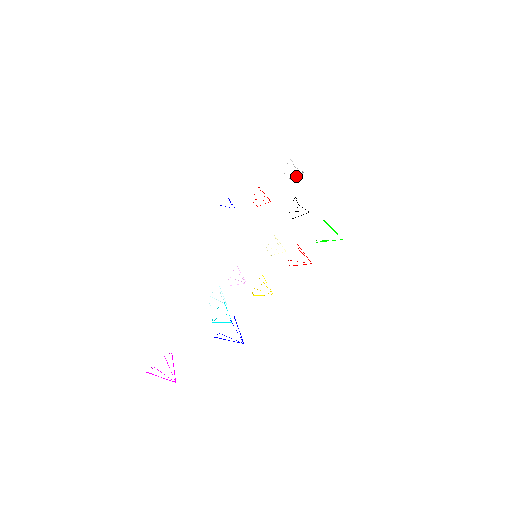
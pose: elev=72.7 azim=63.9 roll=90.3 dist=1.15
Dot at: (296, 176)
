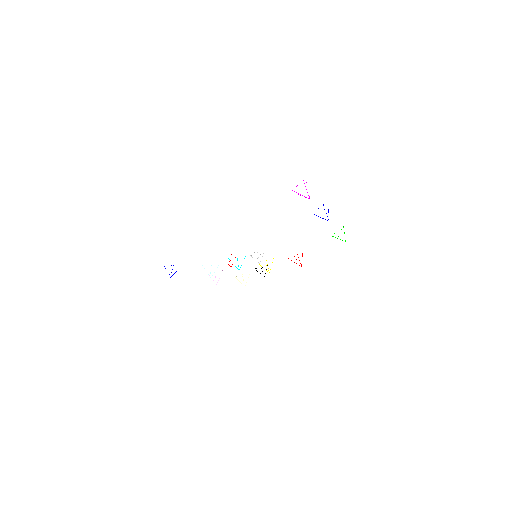
Dot at: occluded
